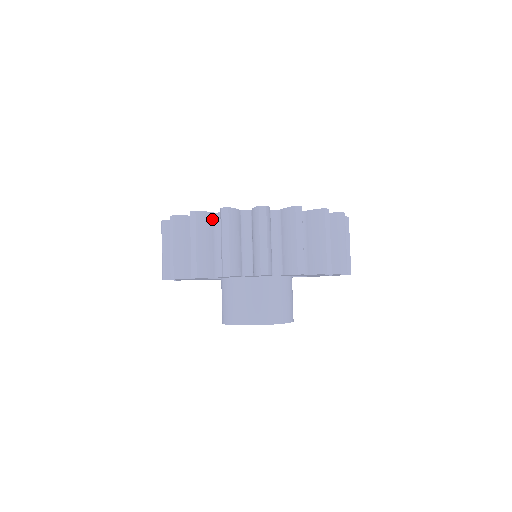
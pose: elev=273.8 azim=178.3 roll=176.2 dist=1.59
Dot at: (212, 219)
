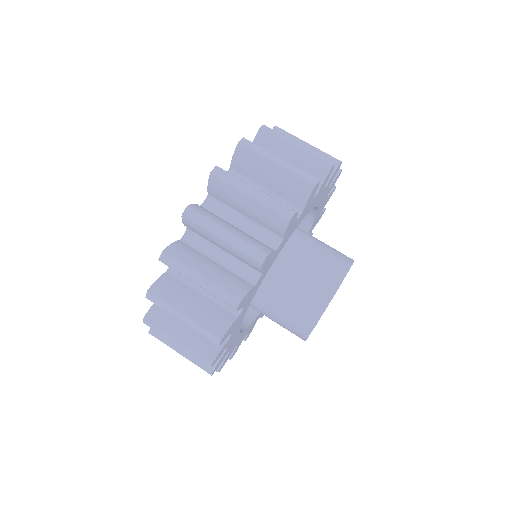
Dot at: occluded
